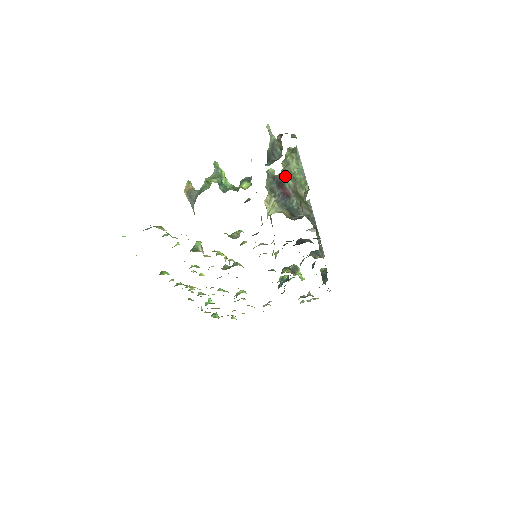
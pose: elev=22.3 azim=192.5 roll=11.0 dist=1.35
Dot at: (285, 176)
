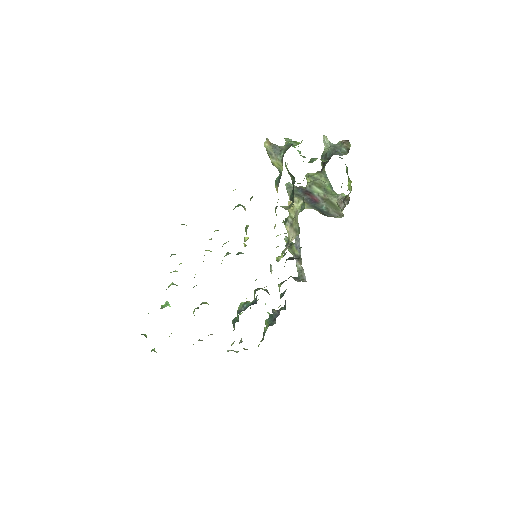
Dot at: (315, 186)
